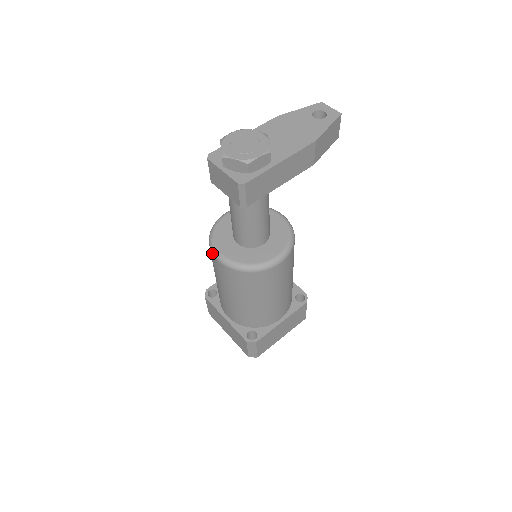
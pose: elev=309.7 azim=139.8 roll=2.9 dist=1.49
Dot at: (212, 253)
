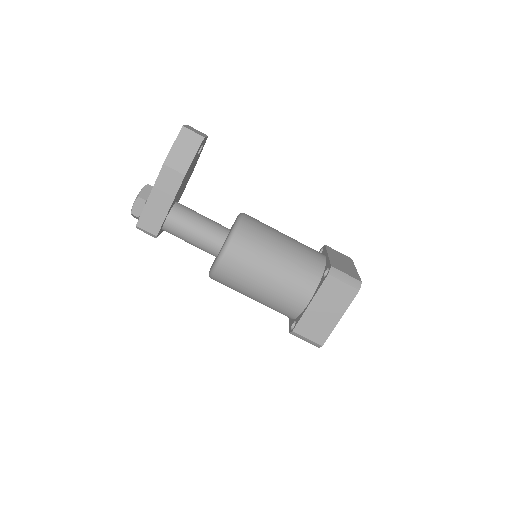
Dot at: occluded
